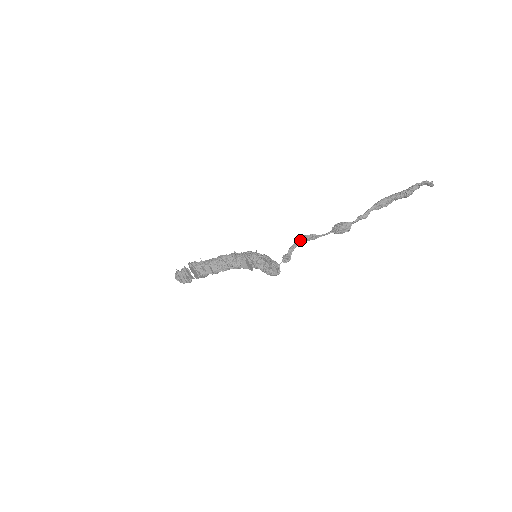
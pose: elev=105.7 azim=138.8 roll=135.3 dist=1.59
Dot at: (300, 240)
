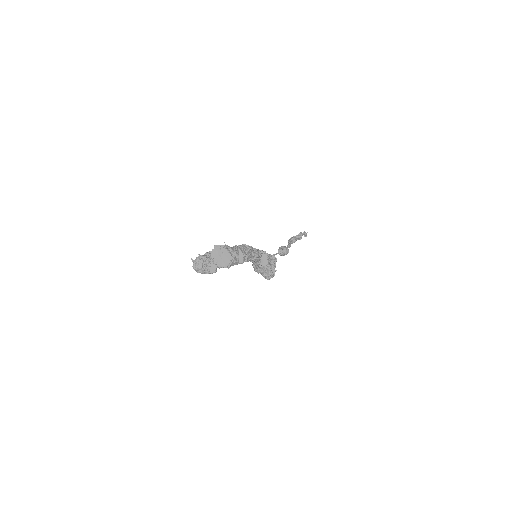
Dot at: occluded
